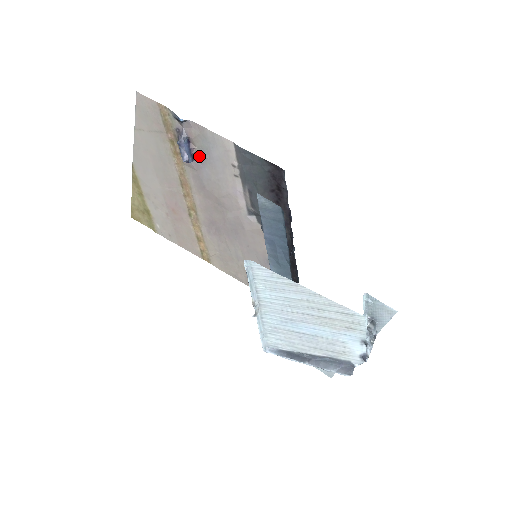
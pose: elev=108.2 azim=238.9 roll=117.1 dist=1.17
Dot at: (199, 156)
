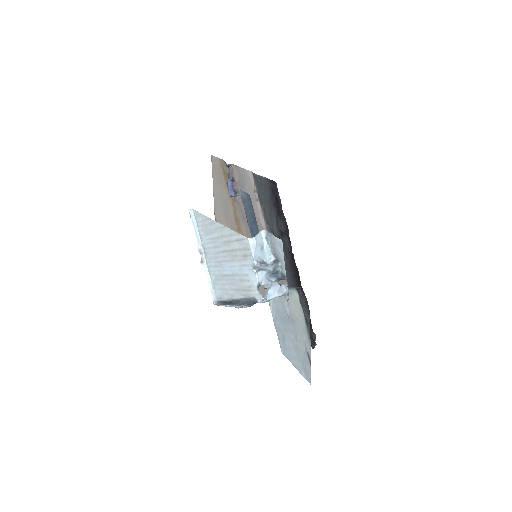
Dot at: (239, 191)
